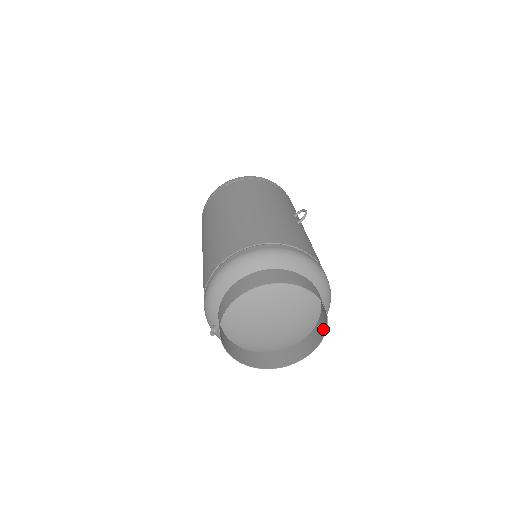
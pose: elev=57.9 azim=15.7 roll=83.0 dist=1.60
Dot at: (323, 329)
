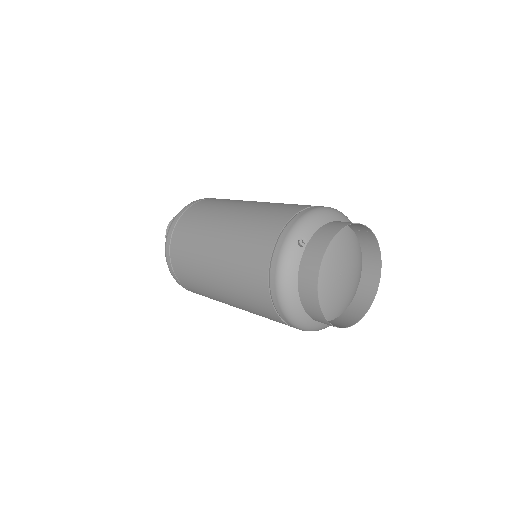
Dot at: (357, 315)
